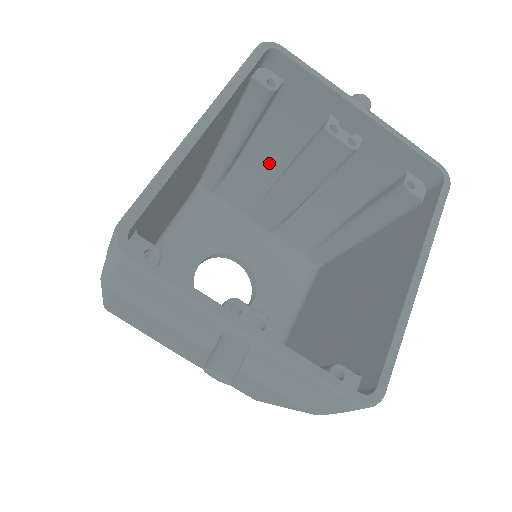
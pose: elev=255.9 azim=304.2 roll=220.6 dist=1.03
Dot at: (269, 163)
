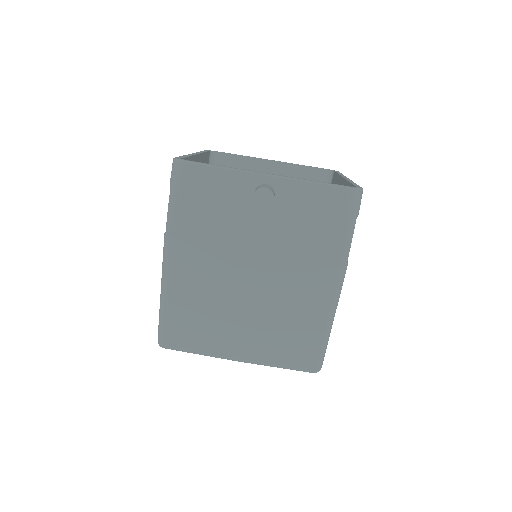
Dot at: occluded
